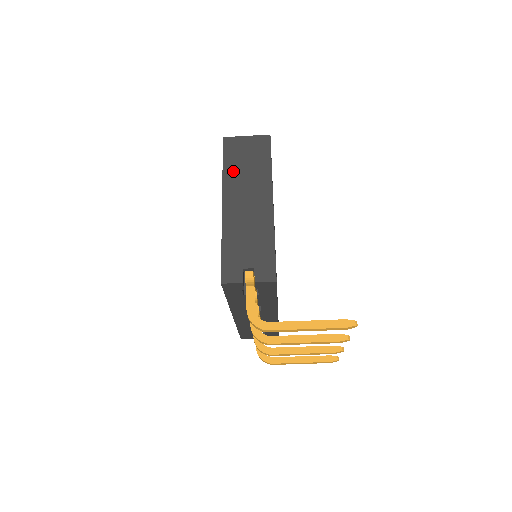
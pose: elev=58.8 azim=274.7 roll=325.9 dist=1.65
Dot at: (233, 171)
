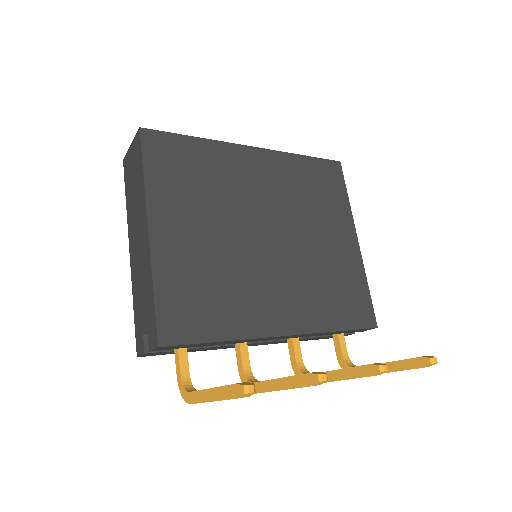
Dot at: (129, 202)
